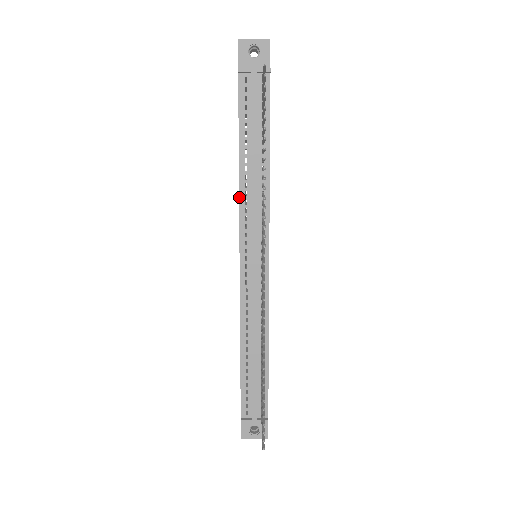
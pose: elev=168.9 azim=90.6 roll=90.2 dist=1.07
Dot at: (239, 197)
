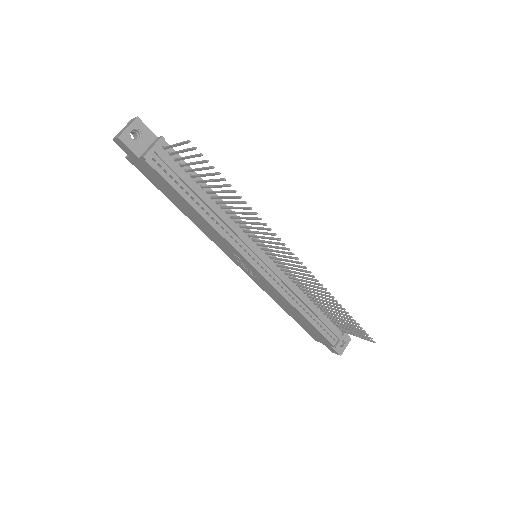
Dot at: (220, 235)
